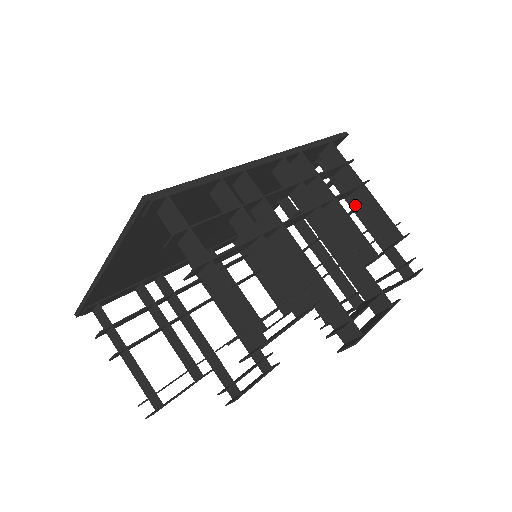
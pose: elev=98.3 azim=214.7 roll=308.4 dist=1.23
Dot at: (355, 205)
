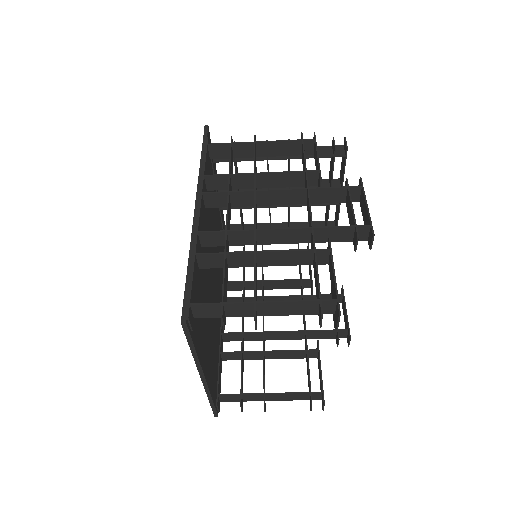
Dot at: occluded
